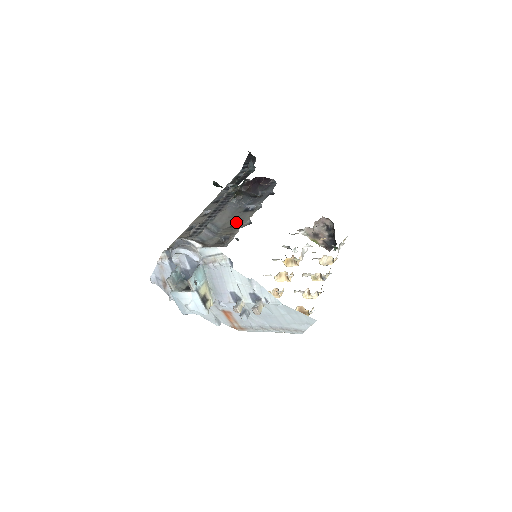
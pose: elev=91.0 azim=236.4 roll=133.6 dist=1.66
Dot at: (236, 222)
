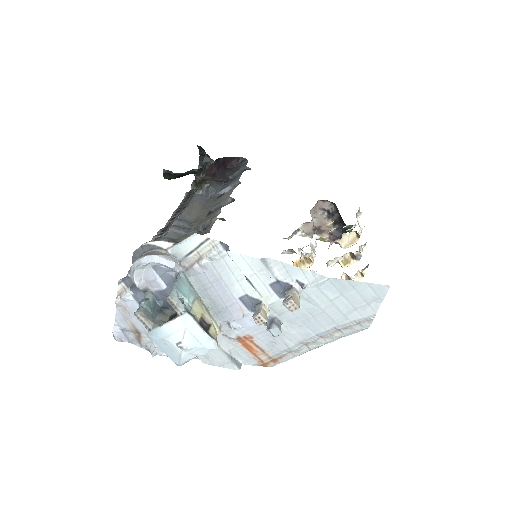
Dot at: (212, 210)
